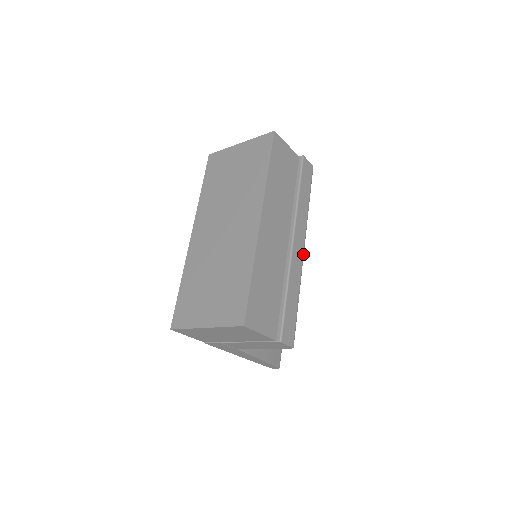
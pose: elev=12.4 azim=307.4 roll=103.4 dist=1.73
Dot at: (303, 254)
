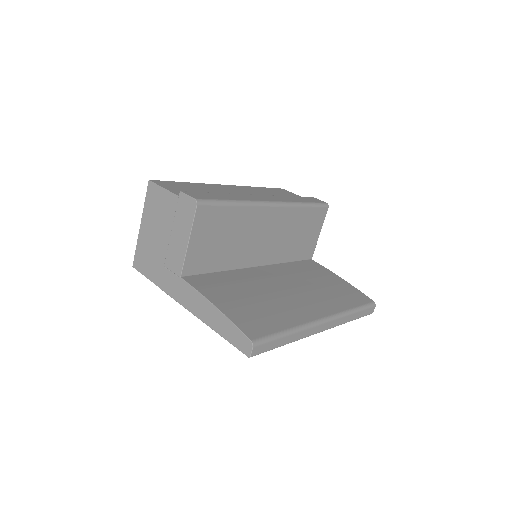
Dot at: (268, 201)
